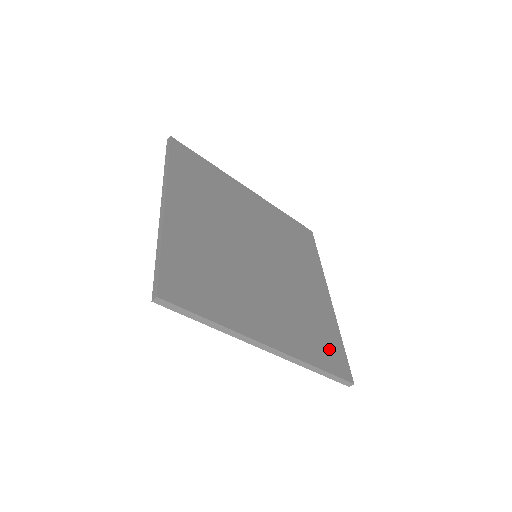
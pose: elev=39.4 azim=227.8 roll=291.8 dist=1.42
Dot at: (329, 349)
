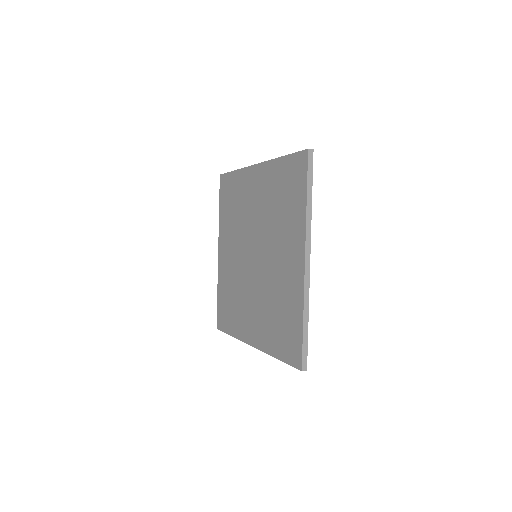
Dot at: occluded
